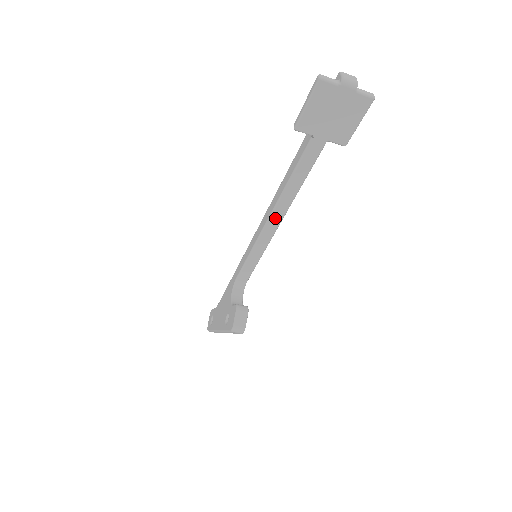
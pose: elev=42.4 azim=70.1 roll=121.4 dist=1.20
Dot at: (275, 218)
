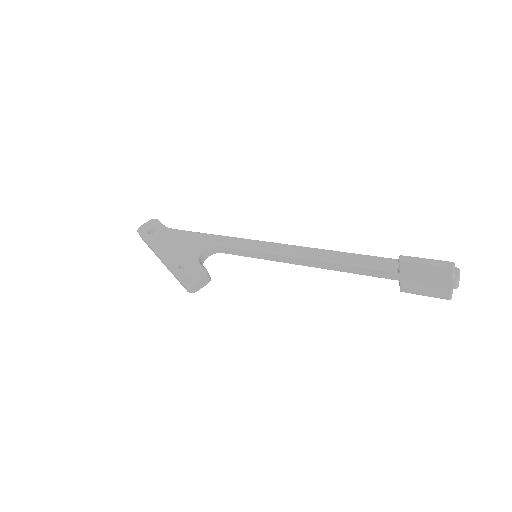
Dot at: (305, 261)
